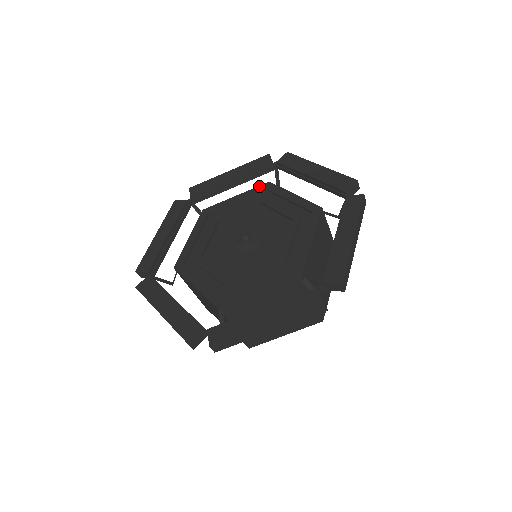
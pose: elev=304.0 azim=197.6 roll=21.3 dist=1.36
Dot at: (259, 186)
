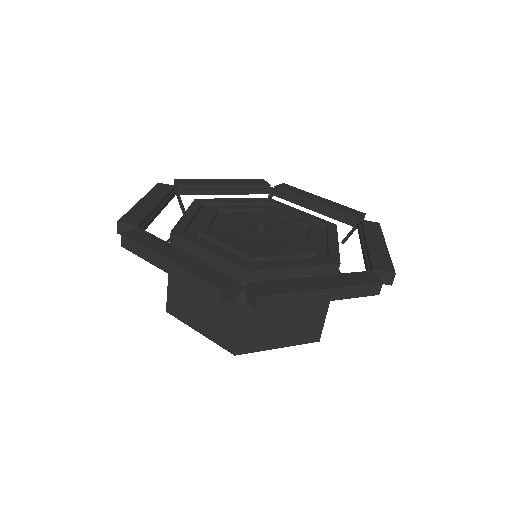
Dot at: (325, 220)
